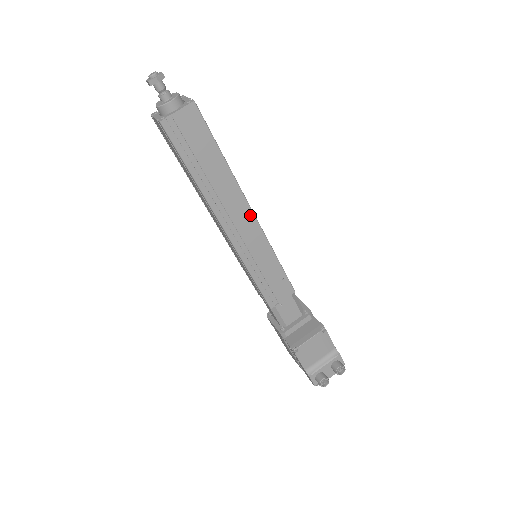
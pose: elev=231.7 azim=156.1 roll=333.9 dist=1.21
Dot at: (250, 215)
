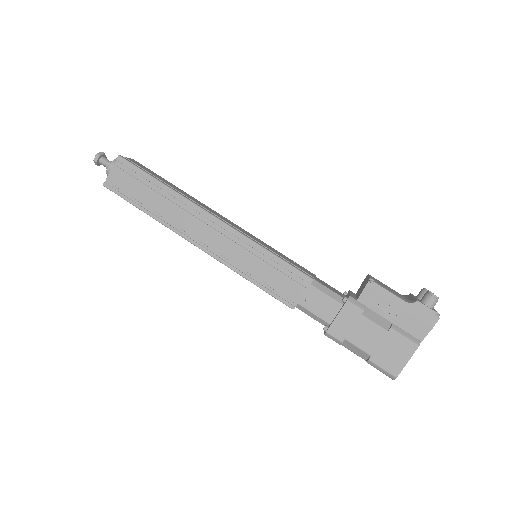
Dot at: (223, 217)
